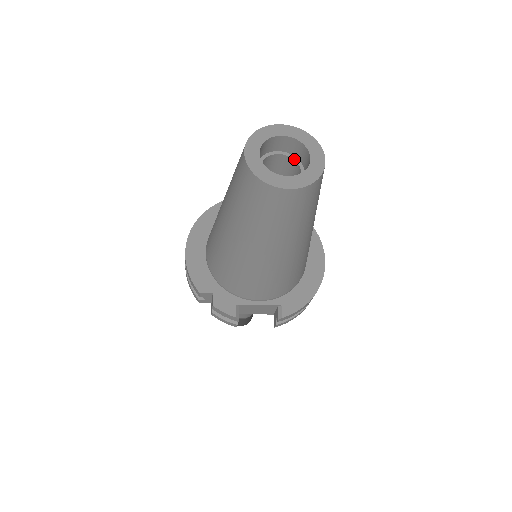
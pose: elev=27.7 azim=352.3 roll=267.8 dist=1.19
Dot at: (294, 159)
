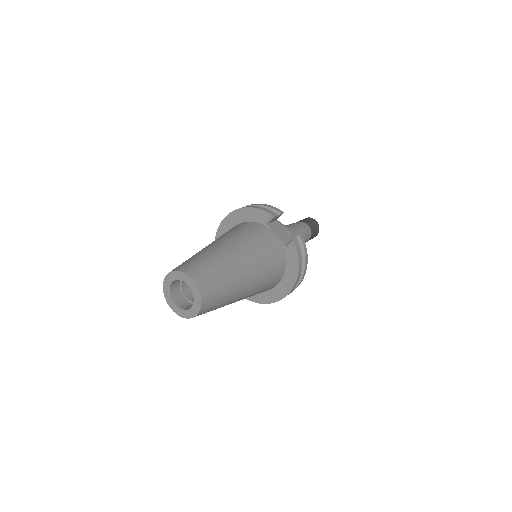
Dot at: occluded
